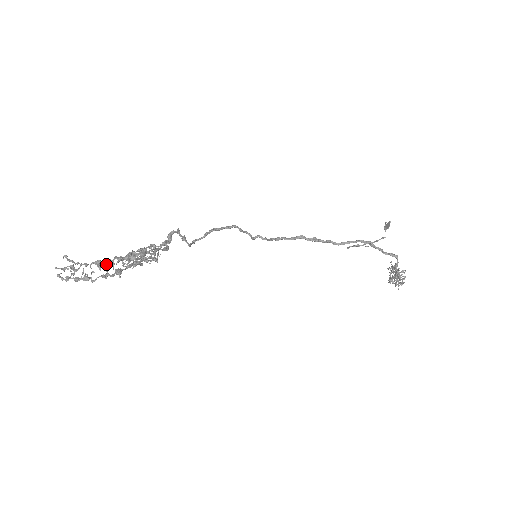
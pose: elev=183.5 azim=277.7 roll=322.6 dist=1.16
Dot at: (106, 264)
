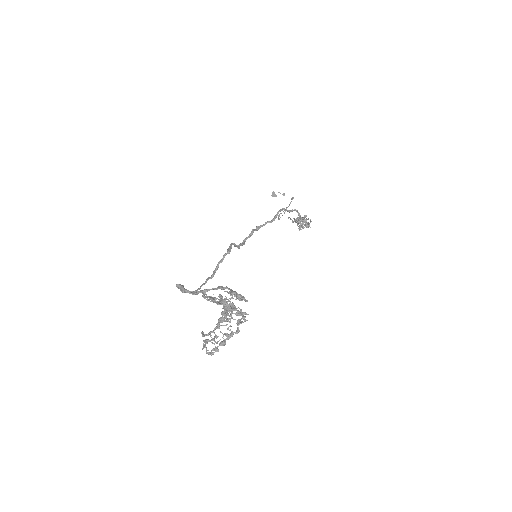
Dot at: (229, 315)
